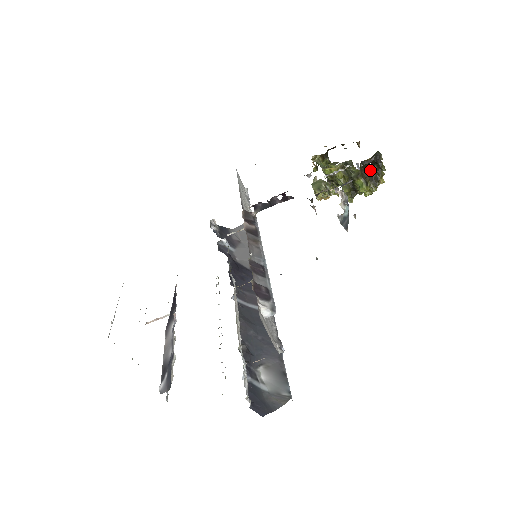
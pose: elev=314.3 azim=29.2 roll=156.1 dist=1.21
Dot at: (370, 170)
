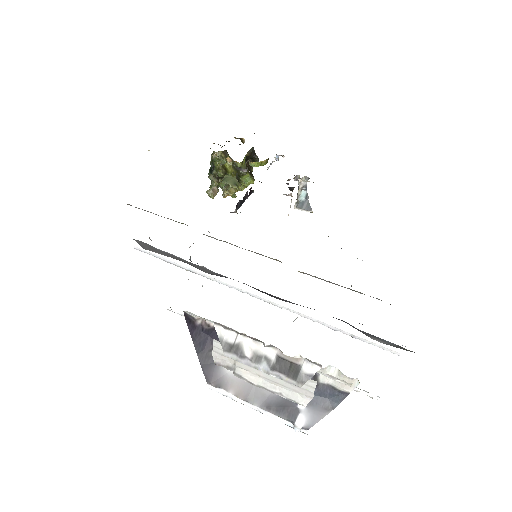
Dot at: (247, 165)
